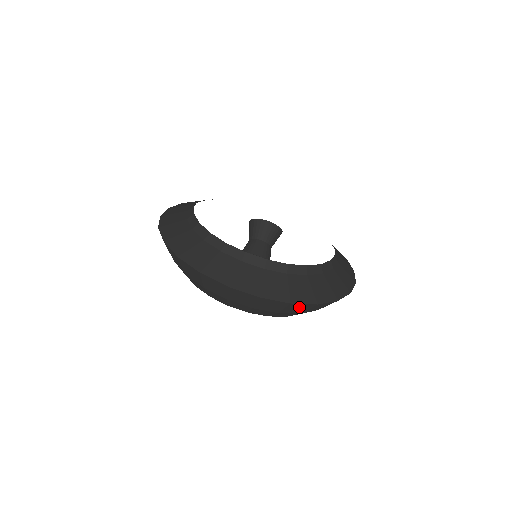
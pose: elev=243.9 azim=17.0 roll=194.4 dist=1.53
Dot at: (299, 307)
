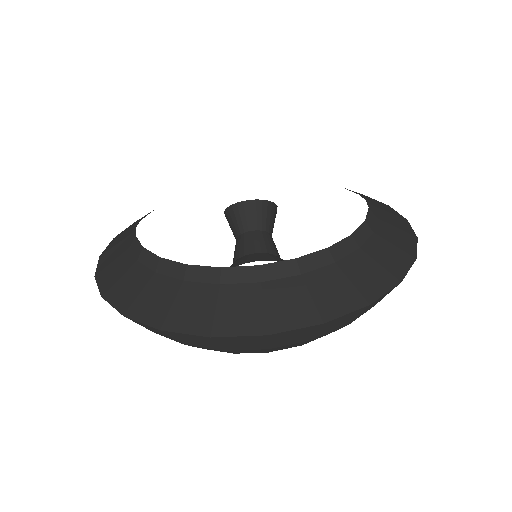
Dot at: occluded
